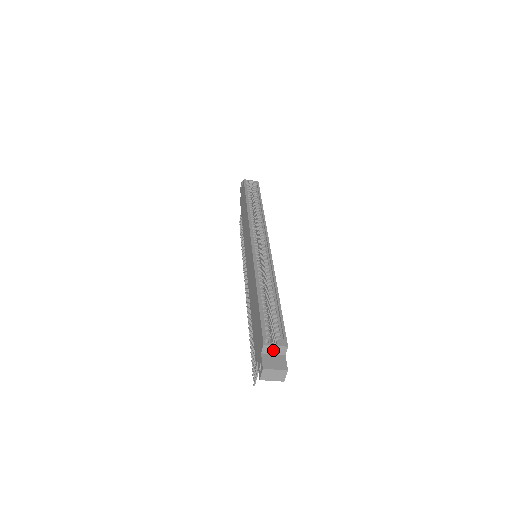
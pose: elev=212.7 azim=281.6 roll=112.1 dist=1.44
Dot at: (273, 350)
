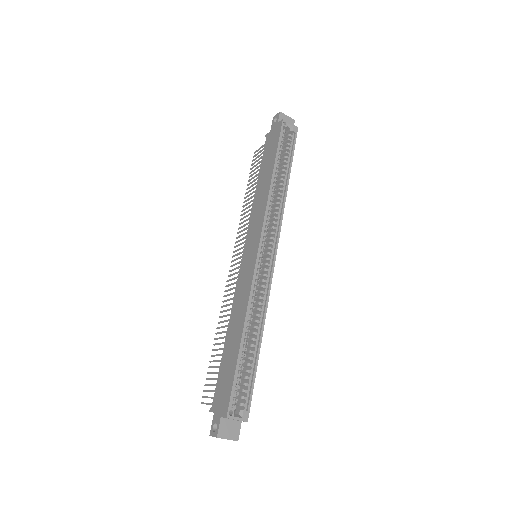
Dot at: (233, 419)
